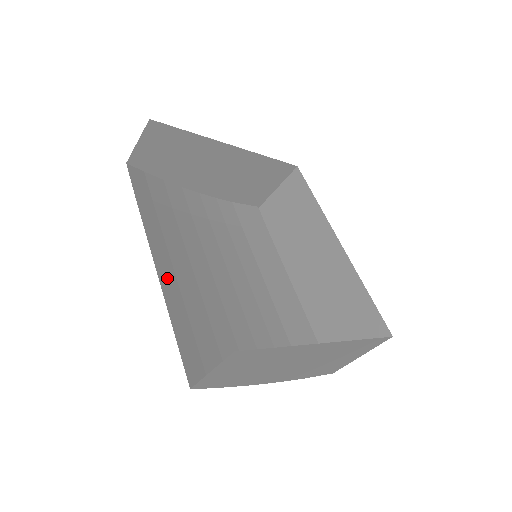
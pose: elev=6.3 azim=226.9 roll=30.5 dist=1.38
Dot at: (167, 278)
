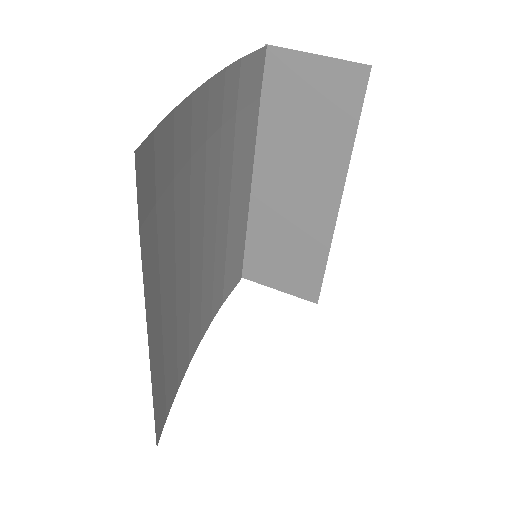
Dot at: (156, 346)
